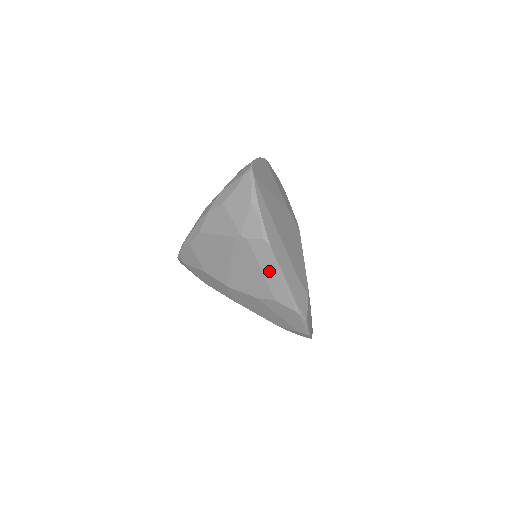
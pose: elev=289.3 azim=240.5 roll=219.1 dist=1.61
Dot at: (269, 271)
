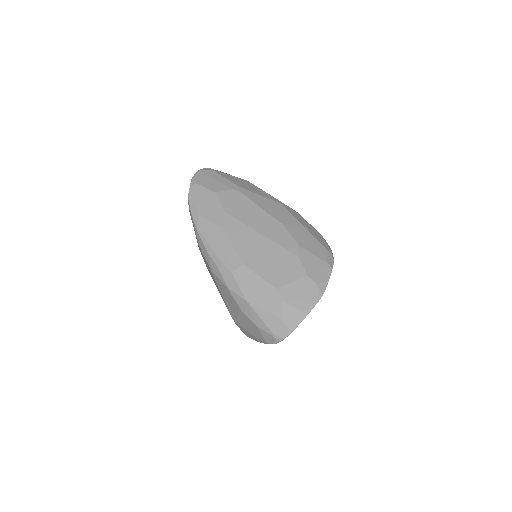
Dot at: occluded
